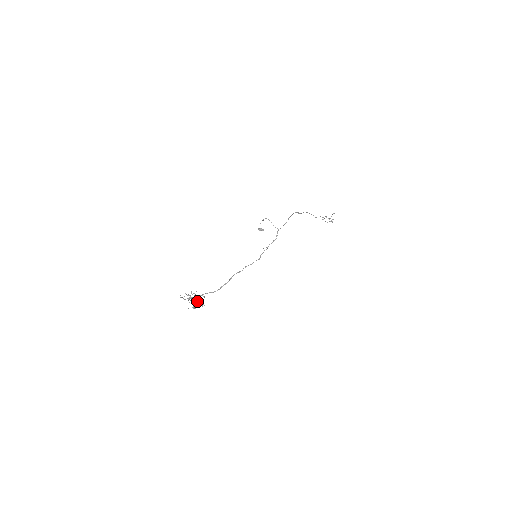
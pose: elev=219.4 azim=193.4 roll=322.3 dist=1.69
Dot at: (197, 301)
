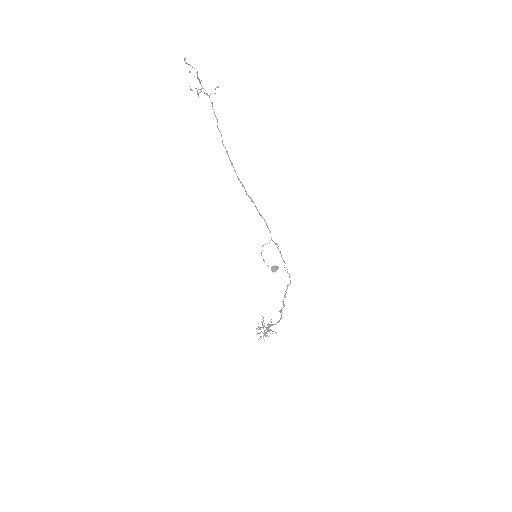
Dot at: occluded
